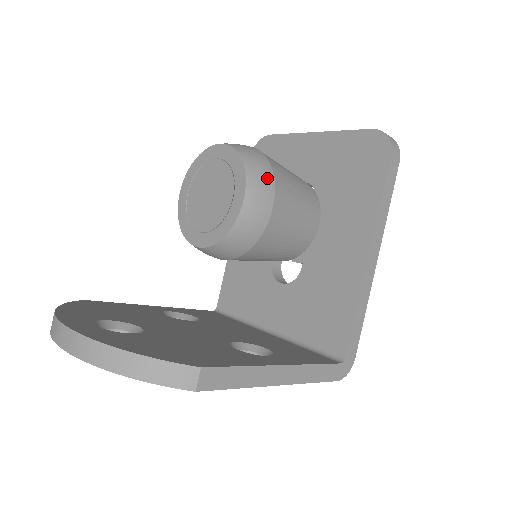
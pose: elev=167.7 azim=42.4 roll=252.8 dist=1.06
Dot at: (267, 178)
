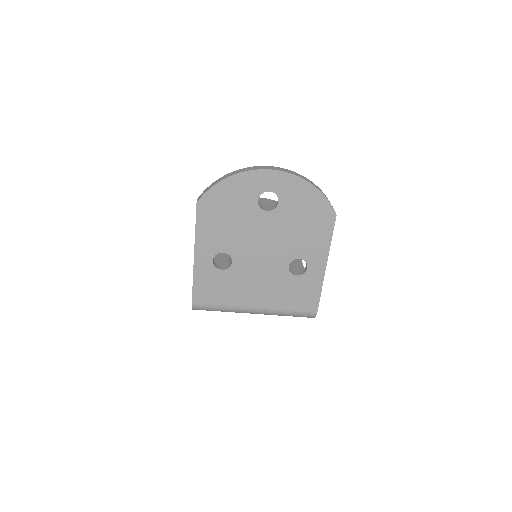
Dot at: occluded
